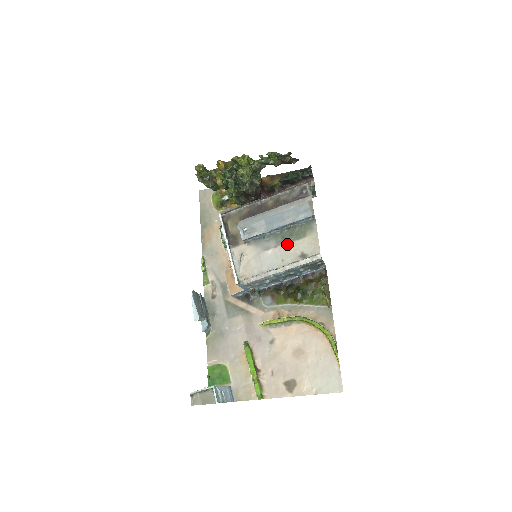
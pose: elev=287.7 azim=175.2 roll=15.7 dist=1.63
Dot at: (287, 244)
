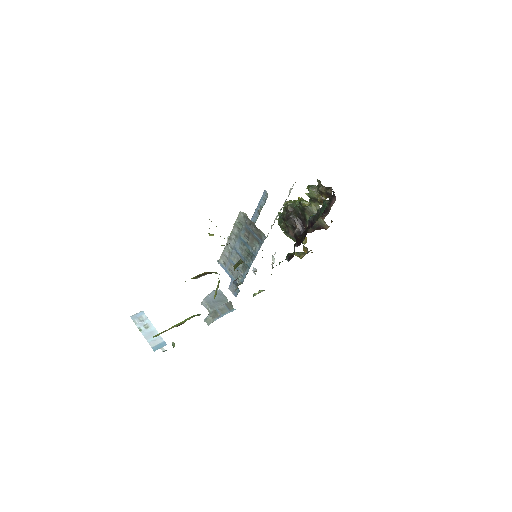
Dot at: occluded
